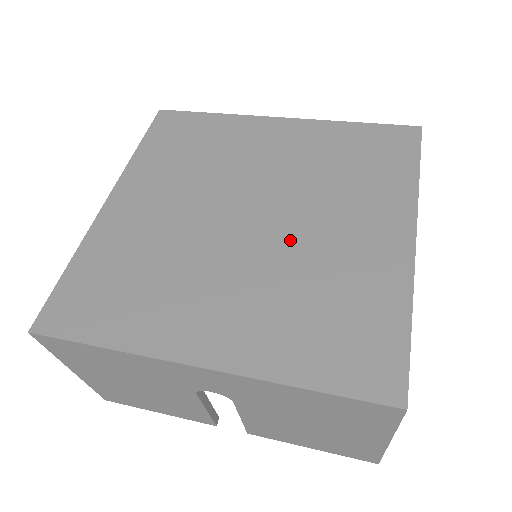
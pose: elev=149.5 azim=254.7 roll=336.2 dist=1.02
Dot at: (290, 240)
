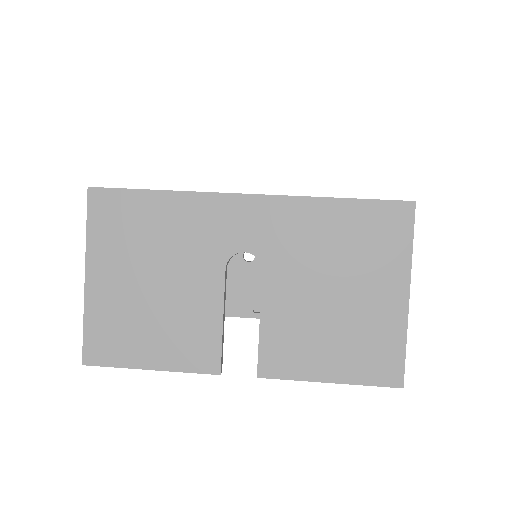
Dot at: occluded
